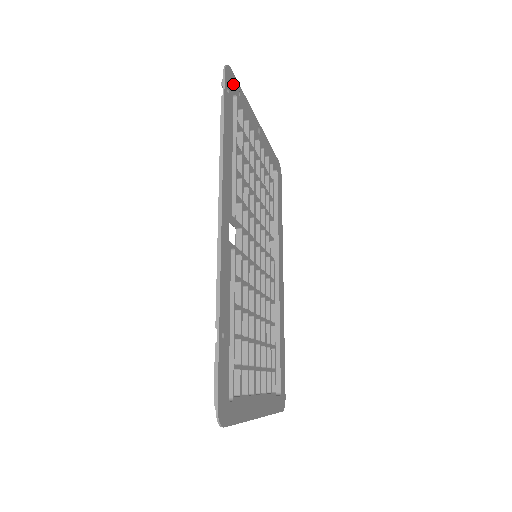
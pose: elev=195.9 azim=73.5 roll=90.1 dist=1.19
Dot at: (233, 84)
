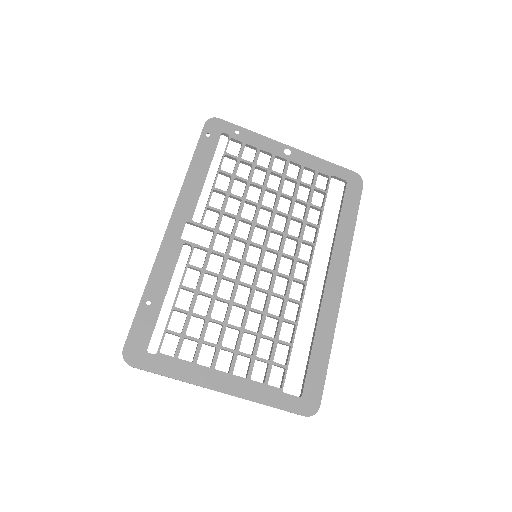
Dot at: (223, 128)
